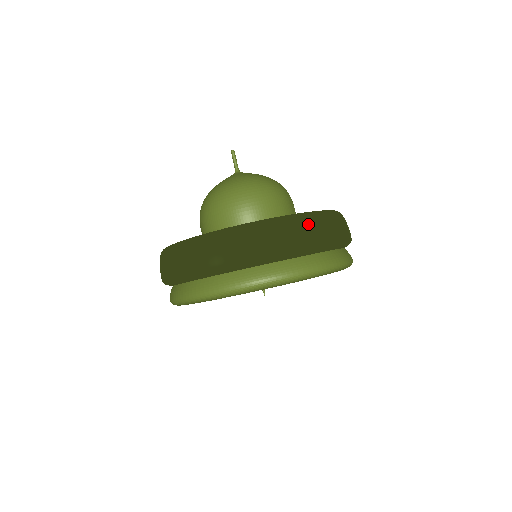
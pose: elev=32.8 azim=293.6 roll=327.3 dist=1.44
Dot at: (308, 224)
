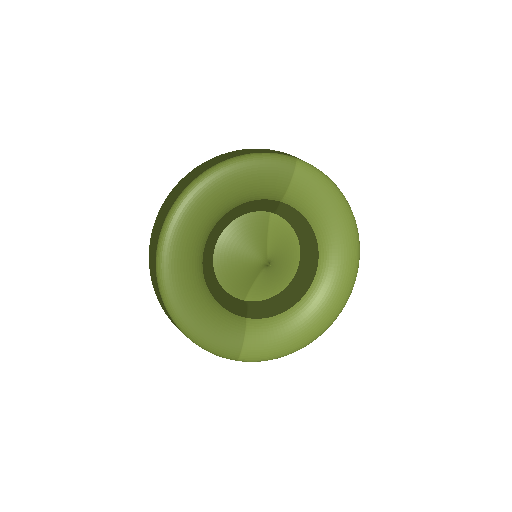
Dot at: occluded
